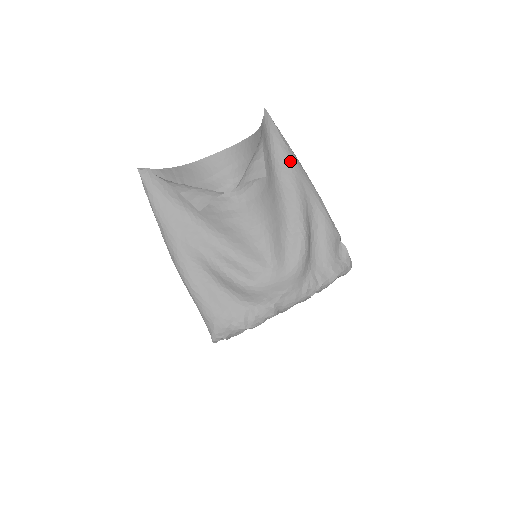
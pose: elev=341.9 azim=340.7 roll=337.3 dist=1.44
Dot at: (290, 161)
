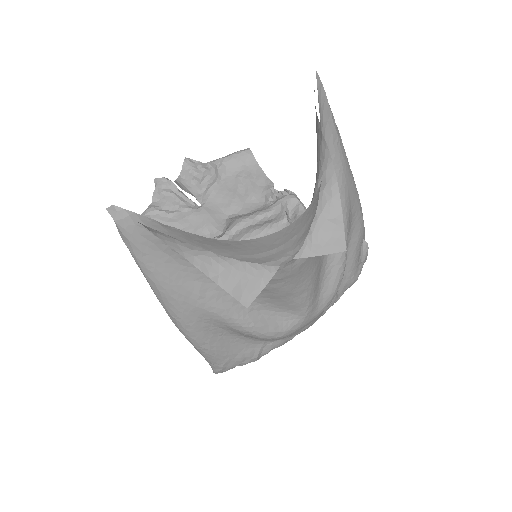
Dot at: (342, 166)
